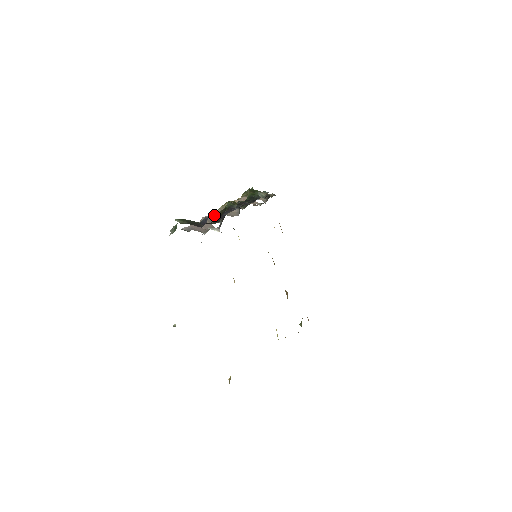
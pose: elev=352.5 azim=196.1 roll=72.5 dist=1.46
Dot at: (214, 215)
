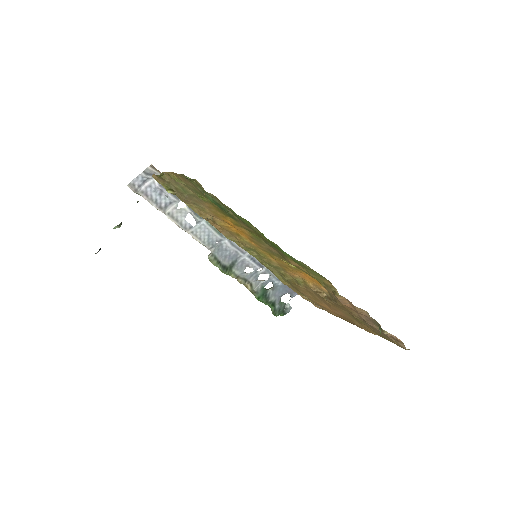
Dot at: (193, 232)
